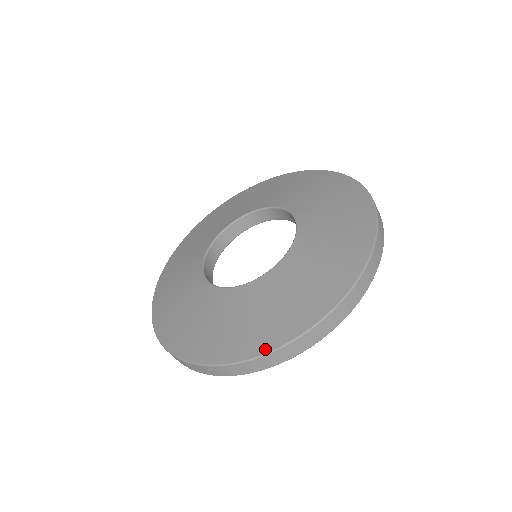
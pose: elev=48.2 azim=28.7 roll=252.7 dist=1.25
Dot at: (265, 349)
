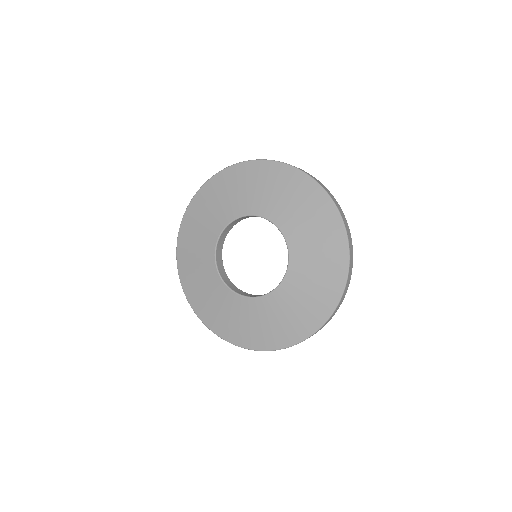
Dot at: (266, 348)
